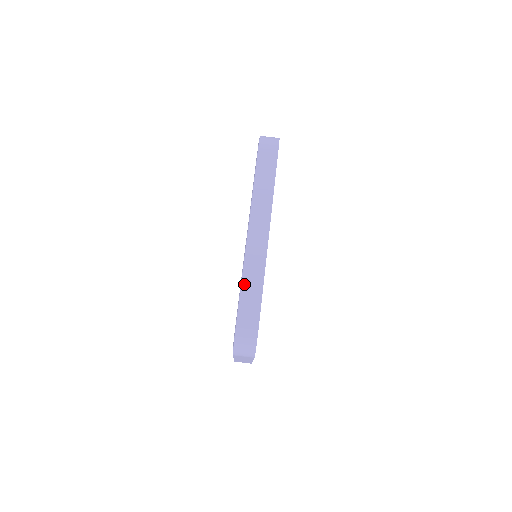
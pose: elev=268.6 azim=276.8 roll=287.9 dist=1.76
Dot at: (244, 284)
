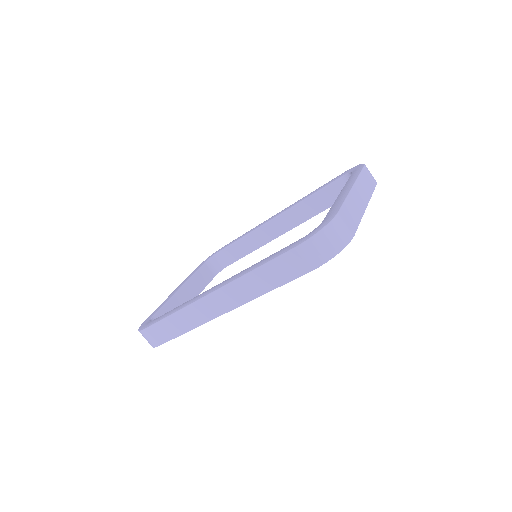
Dot at: (171, 318)
